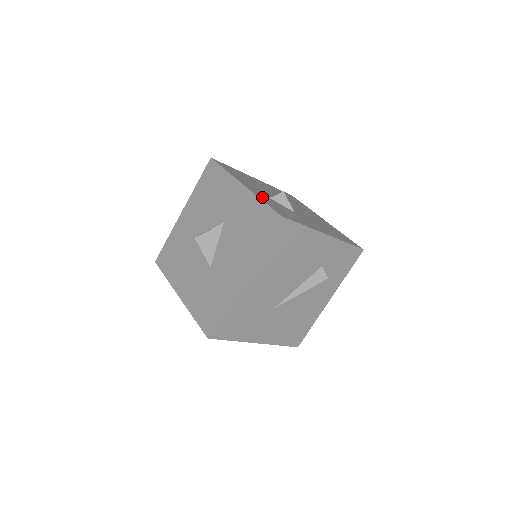
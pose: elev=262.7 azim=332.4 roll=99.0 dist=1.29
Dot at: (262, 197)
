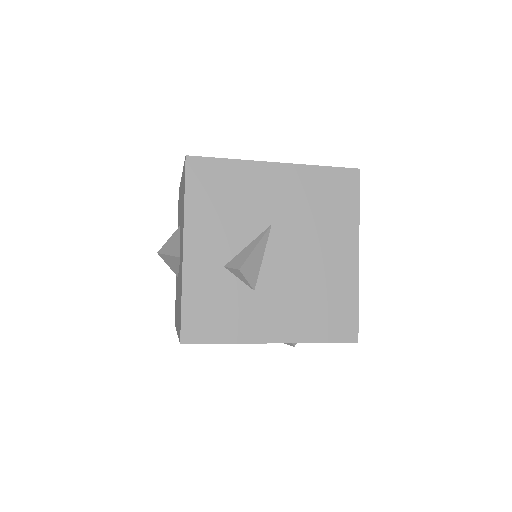
Dot at: (195, 282)
